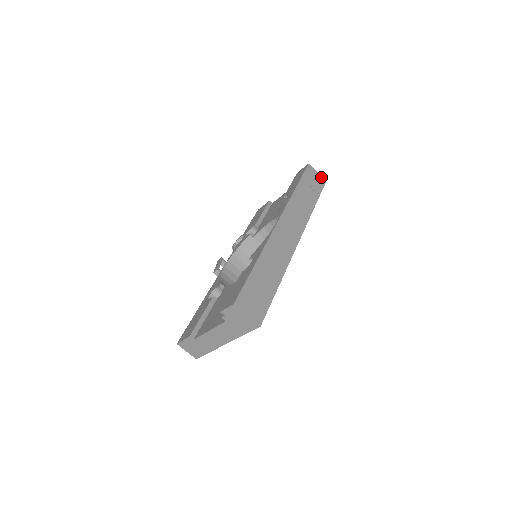
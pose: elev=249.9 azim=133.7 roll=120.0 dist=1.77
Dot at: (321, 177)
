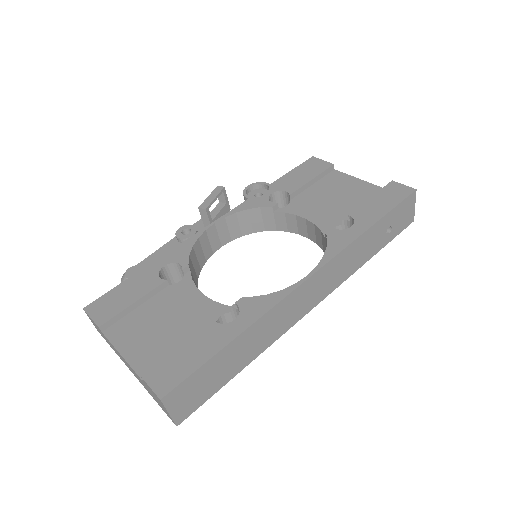
Dot at: (413, 214)
